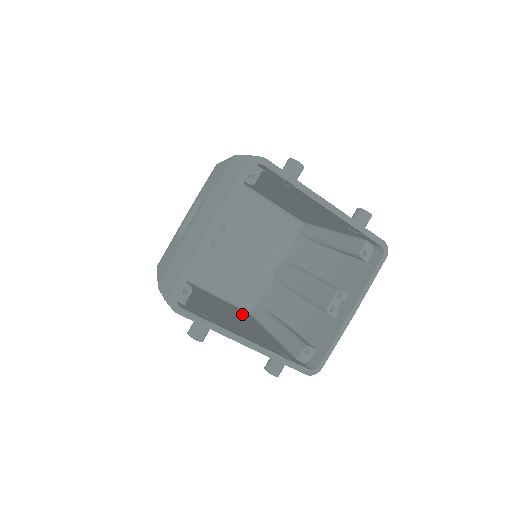
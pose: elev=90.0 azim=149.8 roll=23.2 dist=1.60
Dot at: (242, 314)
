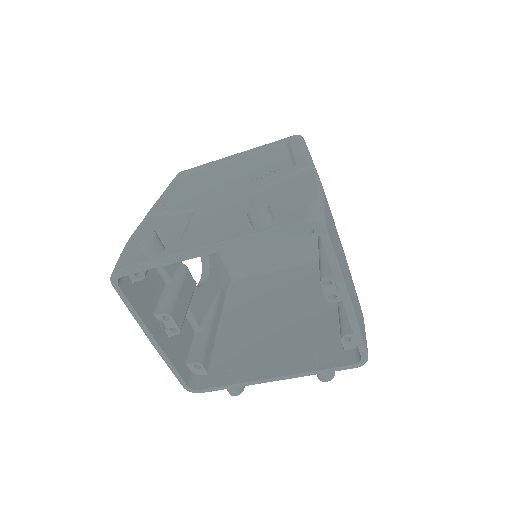
Dot at: (312, 281)
